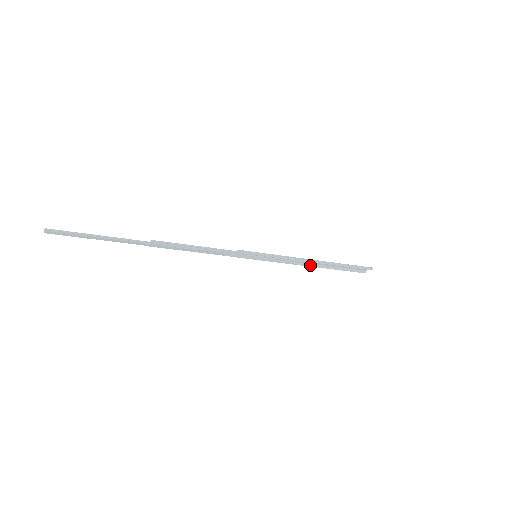
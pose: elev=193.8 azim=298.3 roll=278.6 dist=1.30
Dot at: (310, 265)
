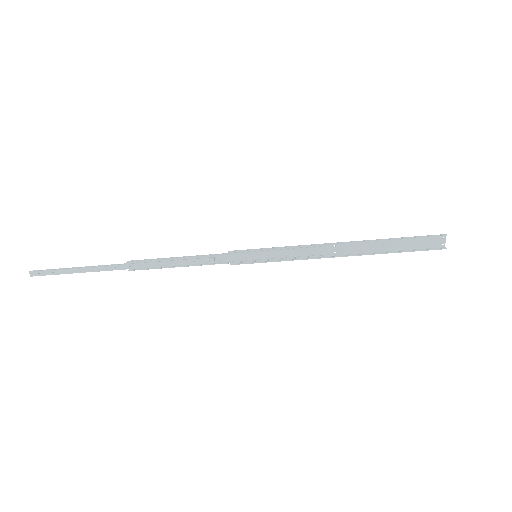
Dot at: (343, 256)
